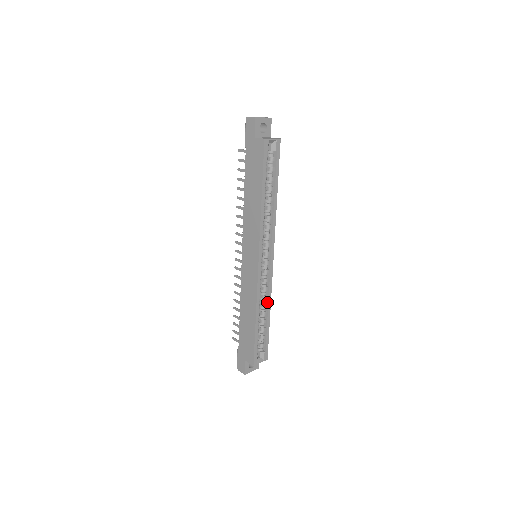
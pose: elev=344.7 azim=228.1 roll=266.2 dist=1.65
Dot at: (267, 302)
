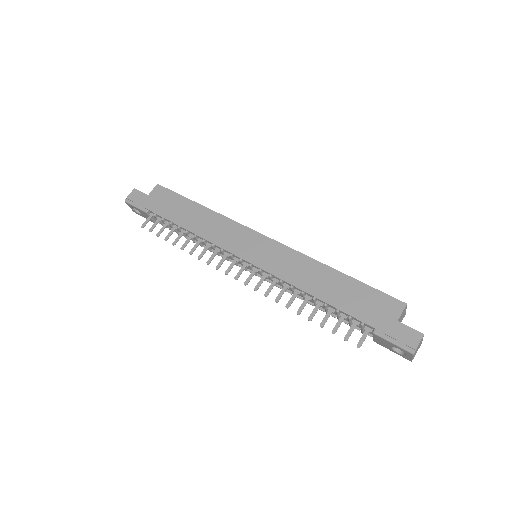
Dot at: occluded
